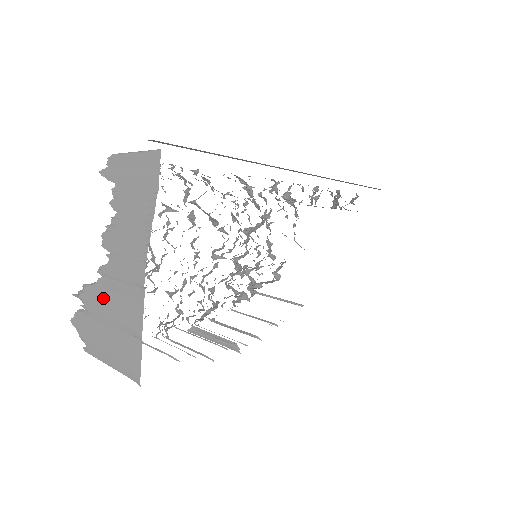
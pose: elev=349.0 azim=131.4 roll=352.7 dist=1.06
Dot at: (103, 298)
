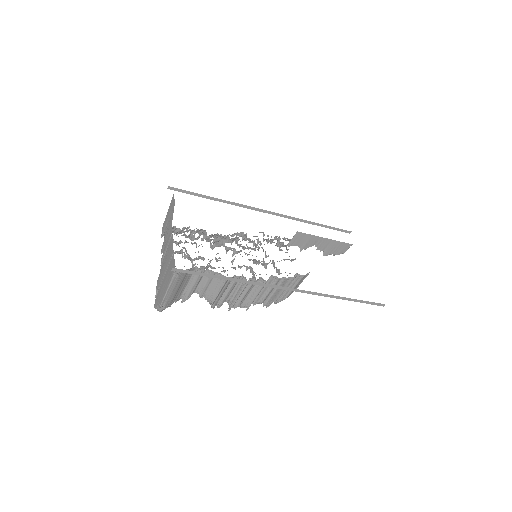
Dot at: (162, 269)
